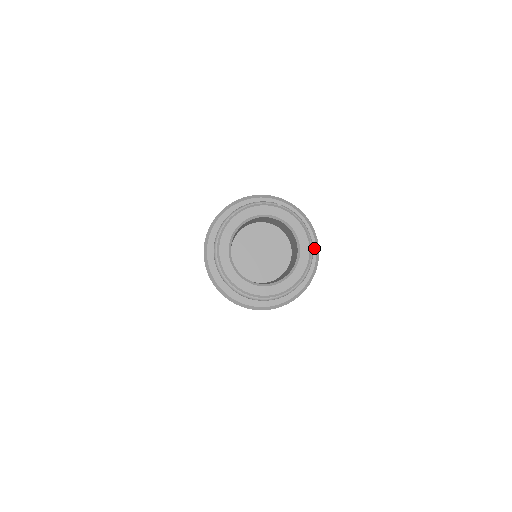
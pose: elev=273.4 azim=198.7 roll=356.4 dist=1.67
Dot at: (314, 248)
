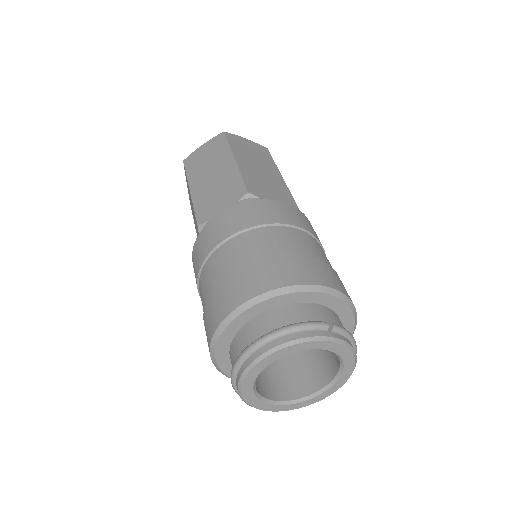
Dot at: occluded
